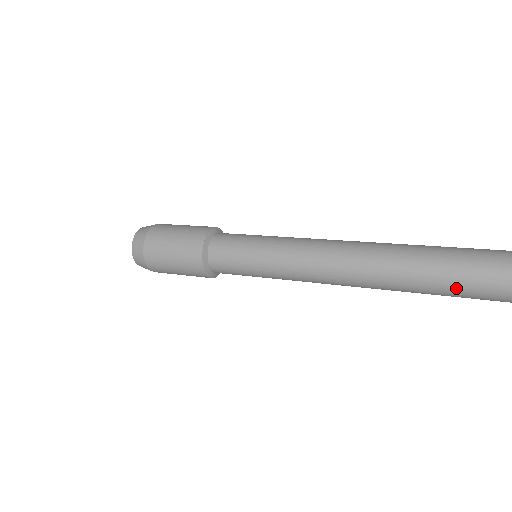
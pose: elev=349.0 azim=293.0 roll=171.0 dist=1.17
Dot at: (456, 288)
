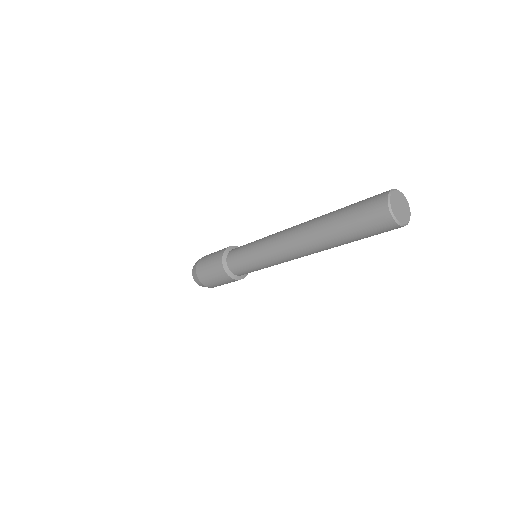
Dot at: (349, 220)
